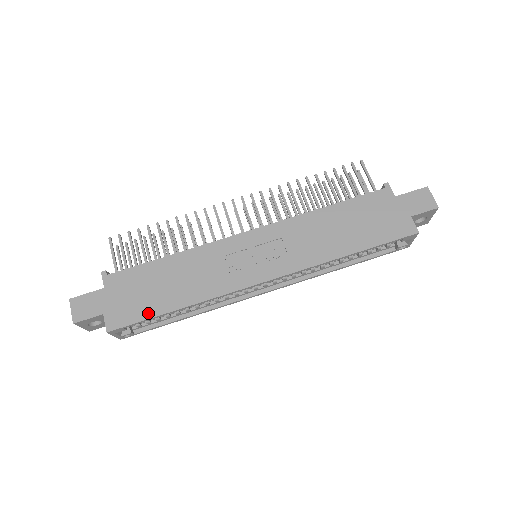
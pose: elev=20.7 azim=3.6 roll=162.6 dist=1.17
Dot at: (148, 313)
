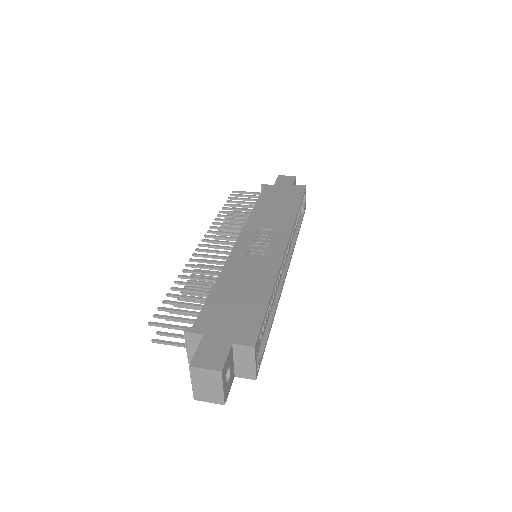
Dot at: (259, 312)
